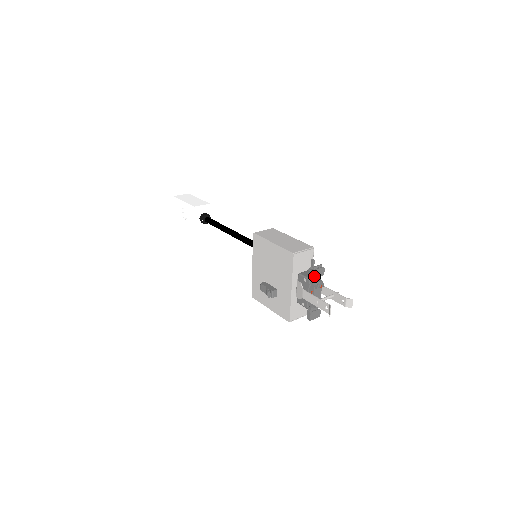
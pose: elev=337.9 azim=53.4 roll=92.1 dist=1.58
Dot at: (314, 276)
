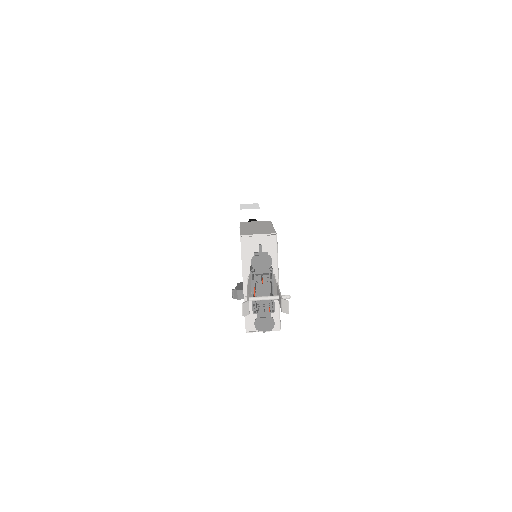
Dot at: (253, 265)
